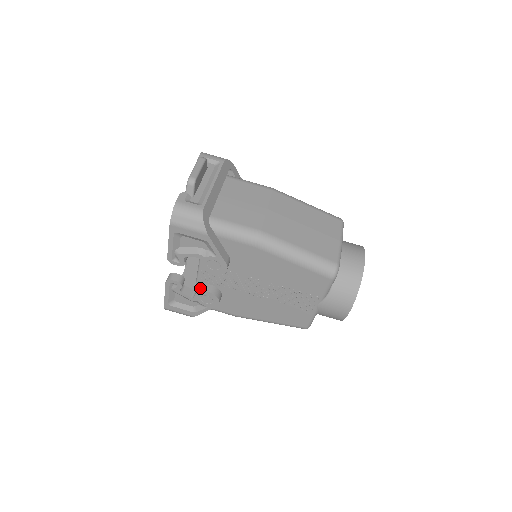
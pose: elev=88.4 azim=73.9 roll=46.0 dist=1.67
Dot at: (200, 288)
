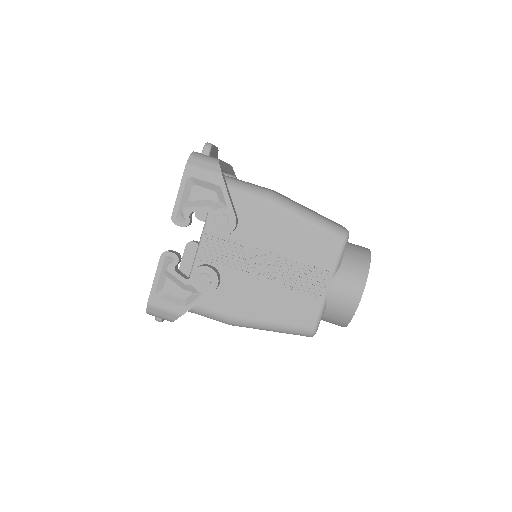
Dot at: (198, 266)
